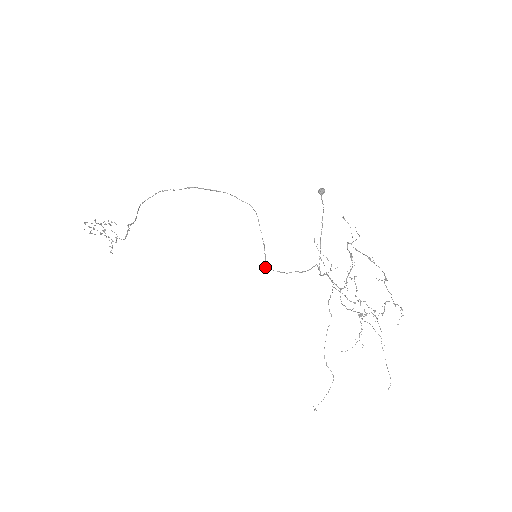
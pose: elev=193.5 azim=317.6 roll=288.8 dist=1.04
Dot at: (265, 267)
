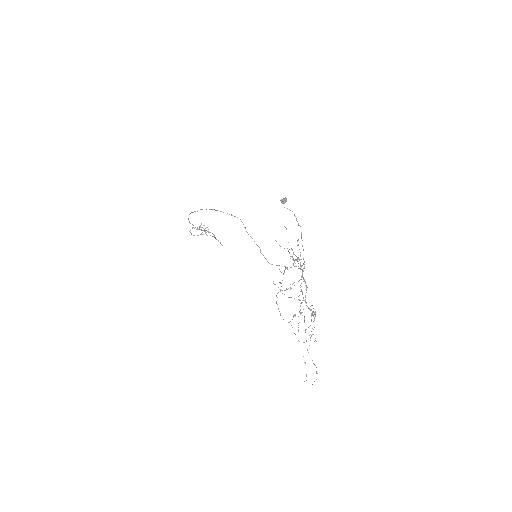
Dot at: occluded
